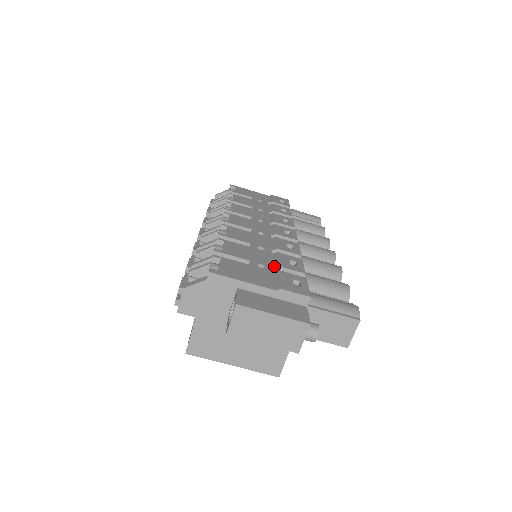
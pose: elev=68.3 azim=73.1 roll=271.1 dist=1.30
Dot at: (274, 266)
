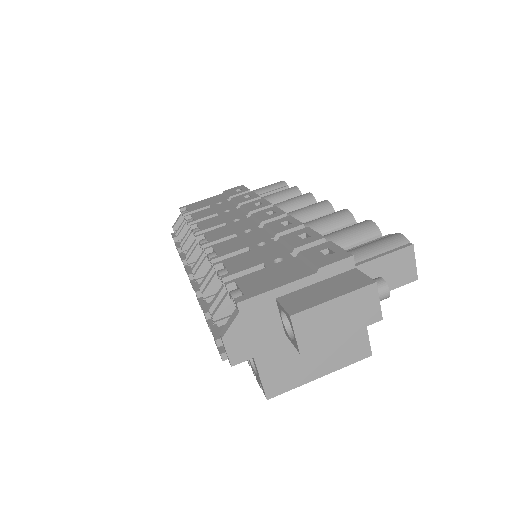
Dot at: (290, 252)
